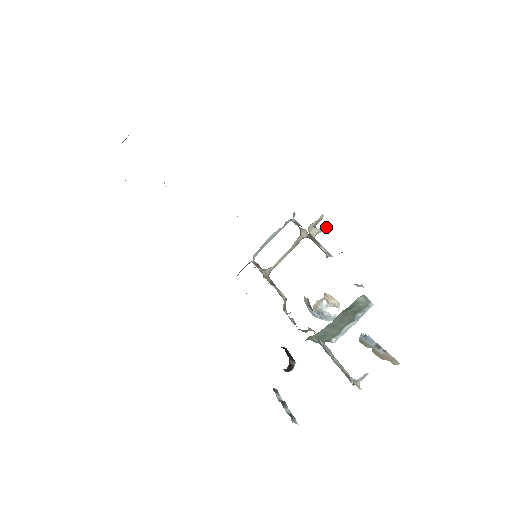
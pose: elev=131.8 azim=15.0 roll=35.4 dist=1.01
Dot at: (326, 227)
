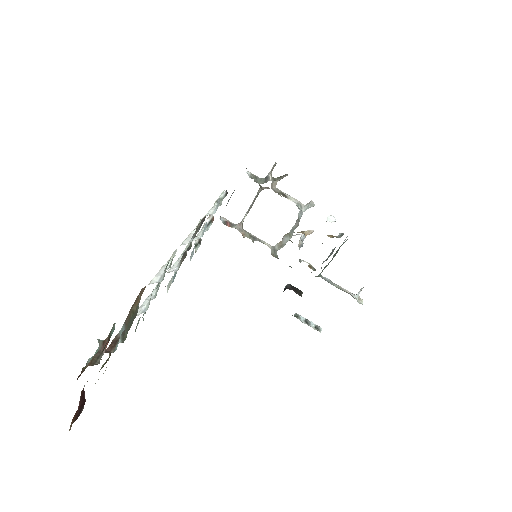
Dot at: (285, 176)
